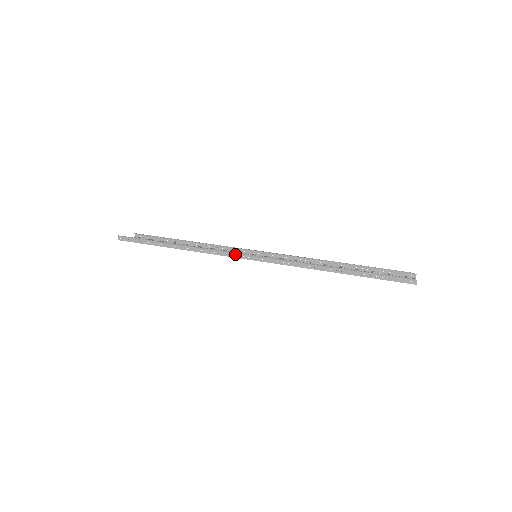
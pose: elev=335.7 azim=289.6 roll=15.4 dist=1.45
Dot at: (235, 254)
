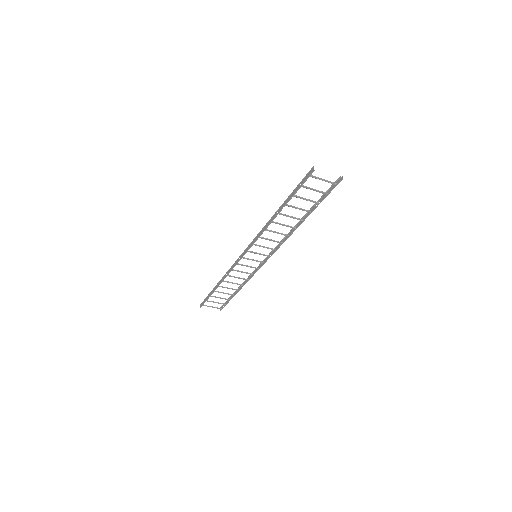
Dot at: (238, 259)
